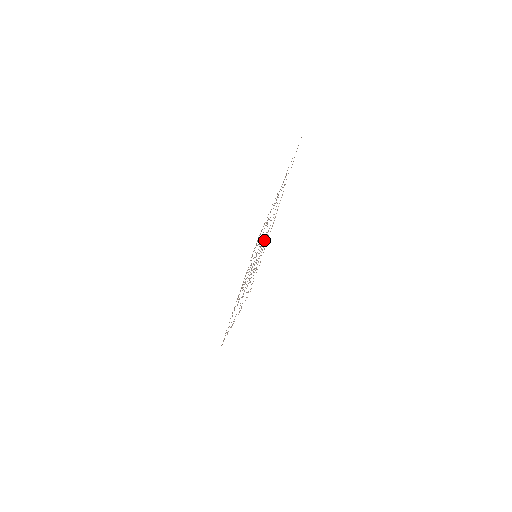
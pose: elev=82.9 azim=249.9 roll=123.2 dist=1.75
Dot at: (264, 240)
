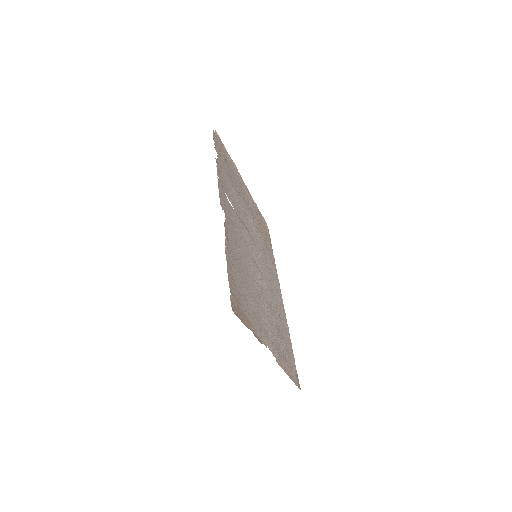
Dot at: (269, 319)
